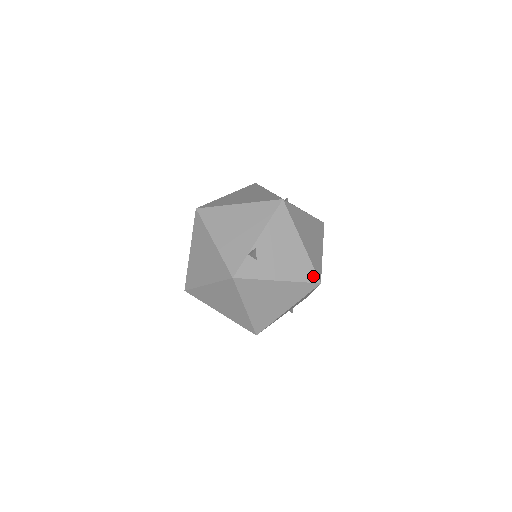
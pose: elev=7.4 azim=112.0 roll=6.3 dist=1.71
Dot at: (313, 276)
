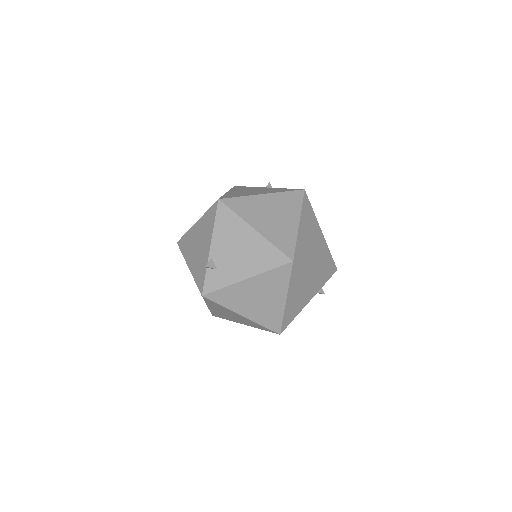
Dot at: (281, 258)
